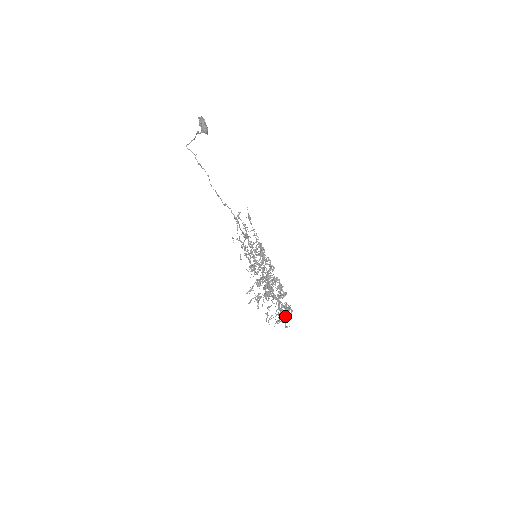
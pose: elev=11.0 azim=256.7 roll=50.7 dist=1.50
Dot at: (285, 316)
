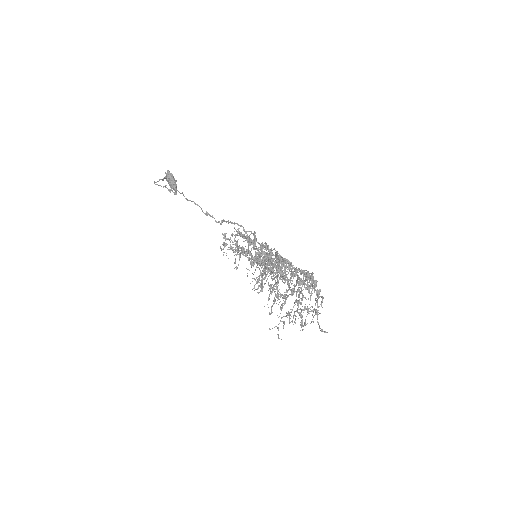
Dot at: (315, 309)
